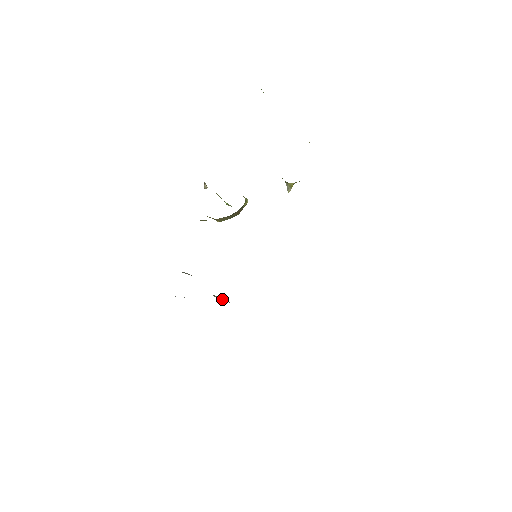
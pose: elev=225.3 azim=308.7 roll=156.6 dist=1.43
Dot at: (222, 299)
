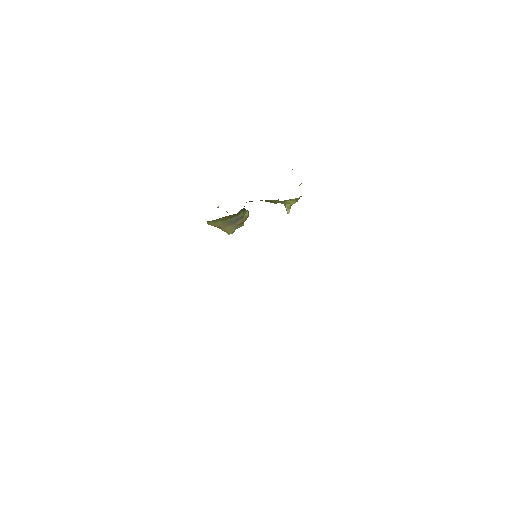
Dot at: occluded
